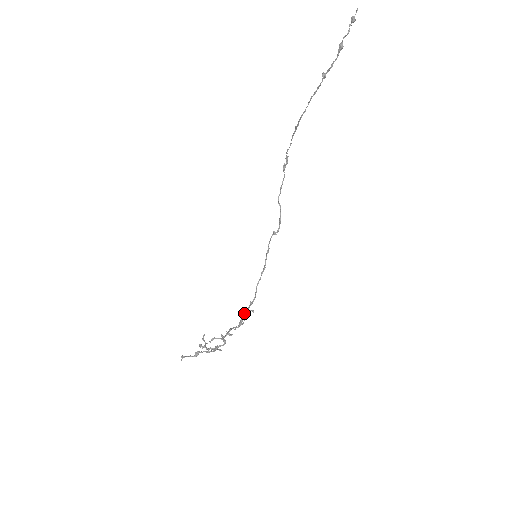
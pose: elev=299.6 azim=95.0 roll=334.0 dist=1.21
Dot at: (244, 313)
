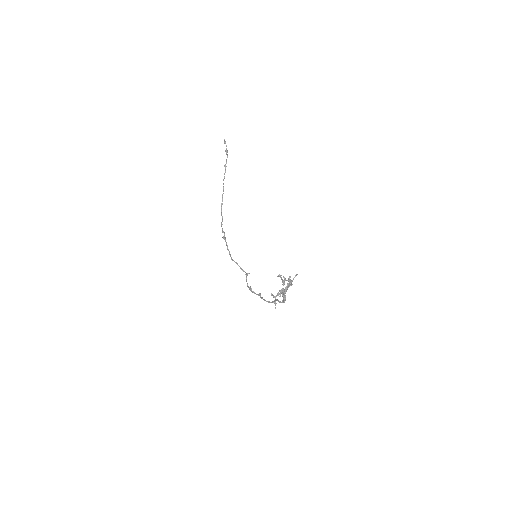
Dot at: (278, 301)
